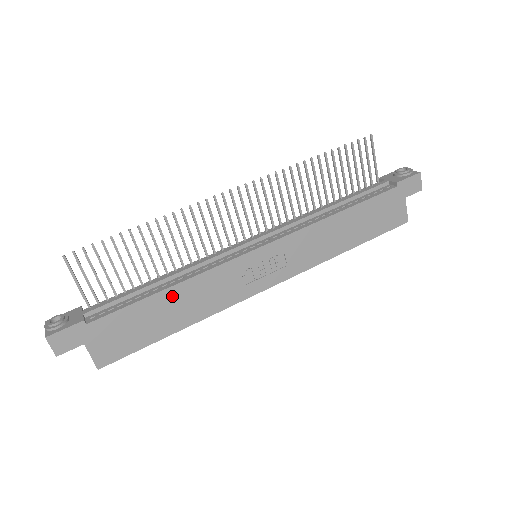
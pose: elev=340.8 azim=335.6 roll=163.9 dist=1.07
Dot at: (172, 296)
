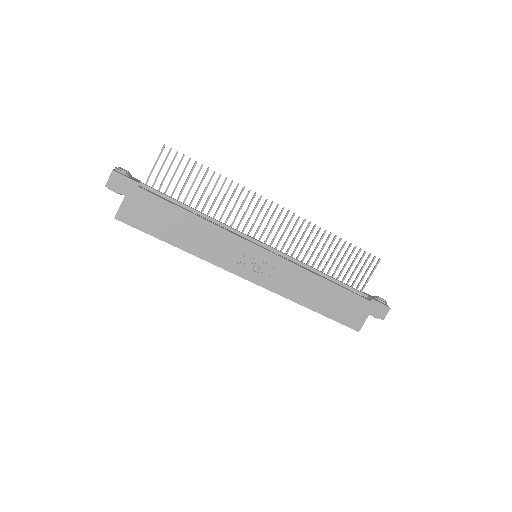
Dot at: (194, 222)
